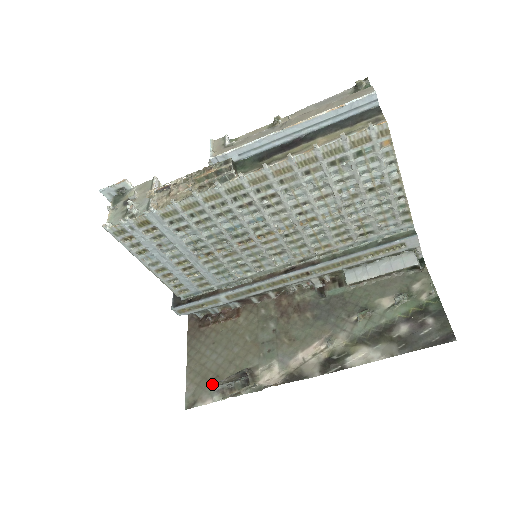
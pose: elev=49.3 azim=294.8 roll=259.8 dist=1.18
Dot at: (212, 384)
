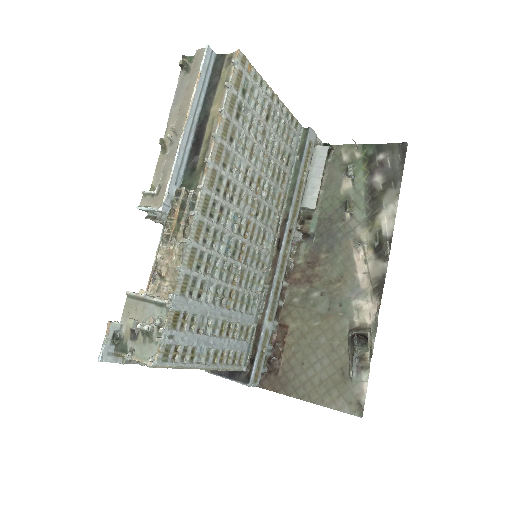
Dot at: (347, 377)
